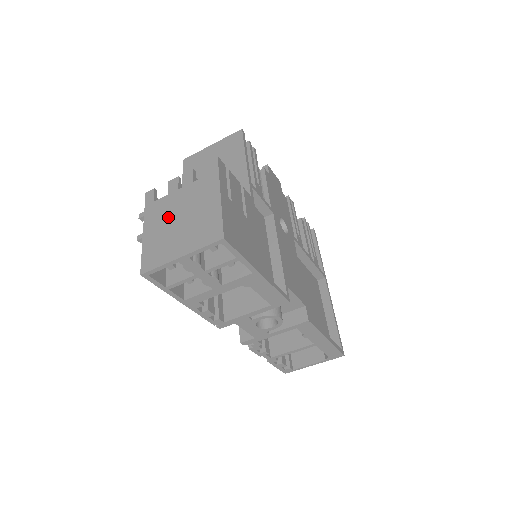
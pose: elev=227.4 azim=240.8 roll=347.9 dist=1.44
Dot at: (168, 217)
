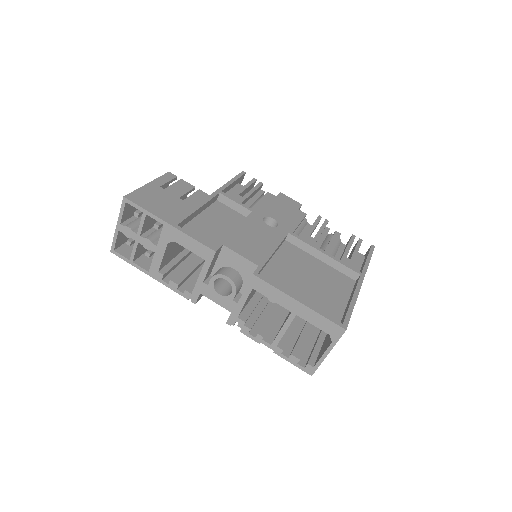
Dot at: occluded
